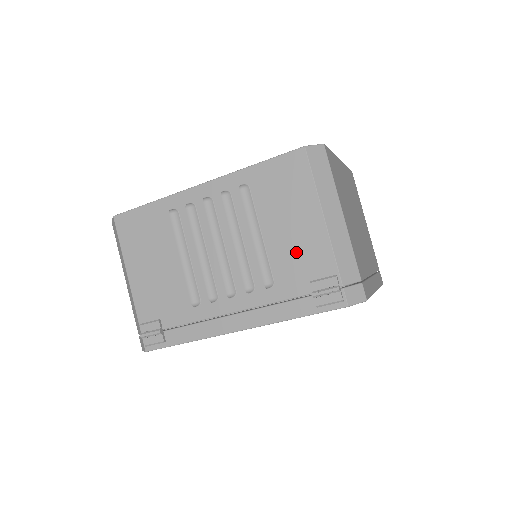
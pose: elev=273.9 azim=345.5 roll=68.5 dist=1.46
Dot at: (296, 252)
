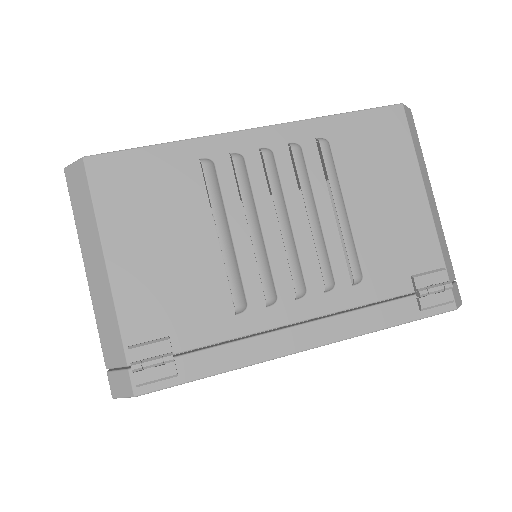
Dot at: (392, 236)
